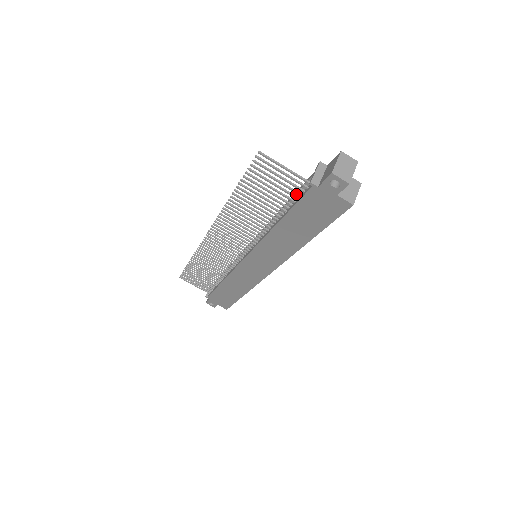
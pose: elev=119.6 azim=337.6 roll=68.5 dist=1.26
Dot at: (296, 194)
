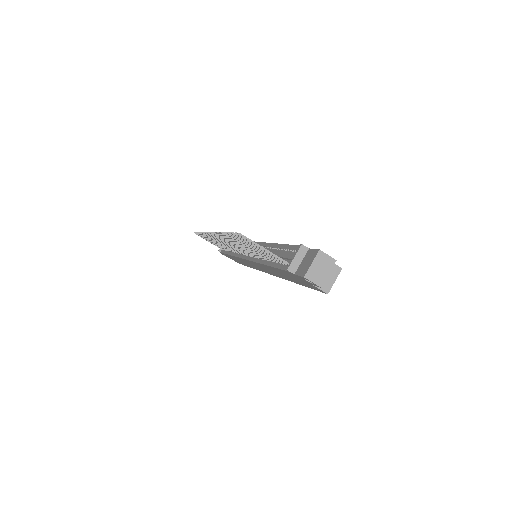
Dot at: (280, 257)
